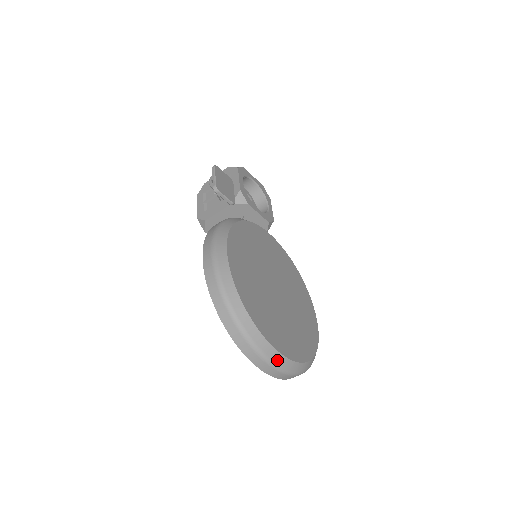
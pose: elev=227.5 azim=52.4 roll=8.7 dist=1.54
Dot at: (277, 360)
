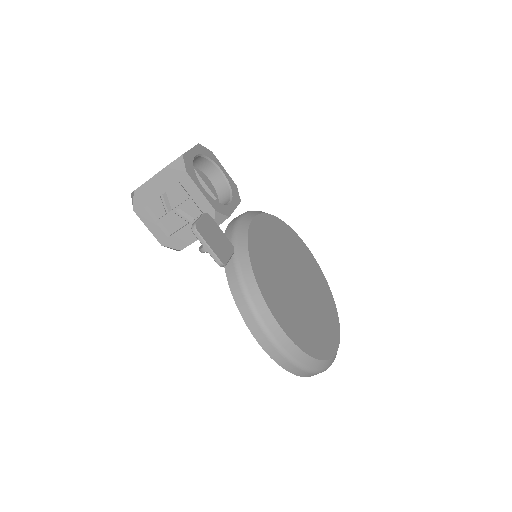
Dot at: occluded
